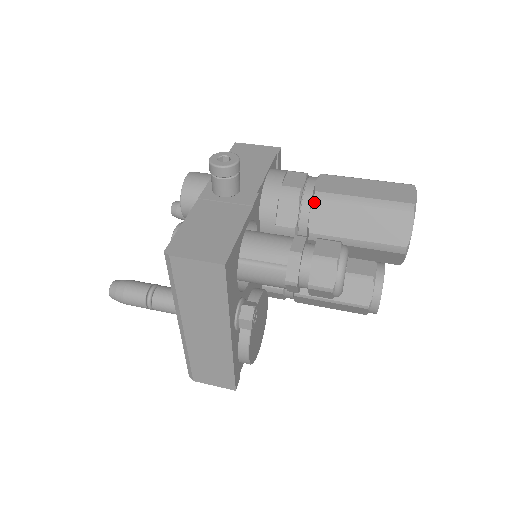
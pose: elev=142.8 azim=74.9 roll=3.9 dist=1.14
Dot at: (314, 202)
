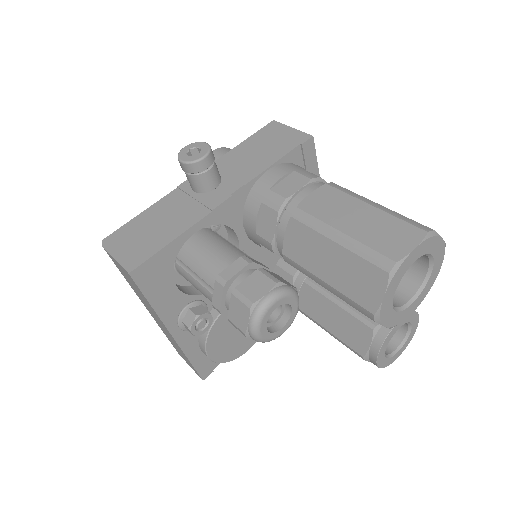
Dot at: (290, 220)
